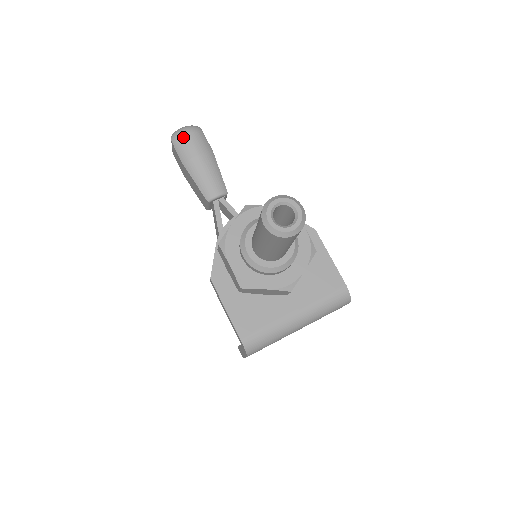
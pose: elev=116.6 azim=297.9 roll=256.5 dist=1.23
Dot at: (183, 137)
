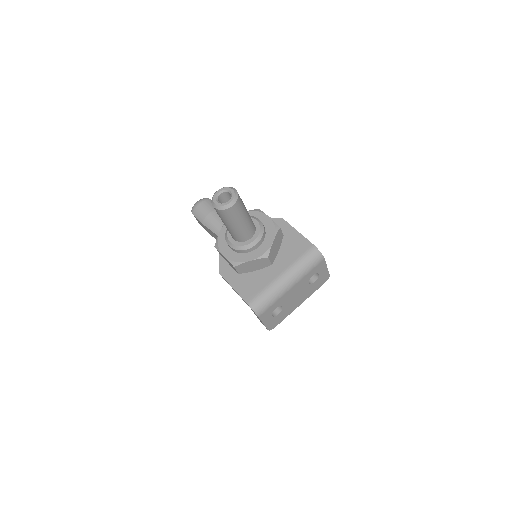
Dot at: (197, 207)
